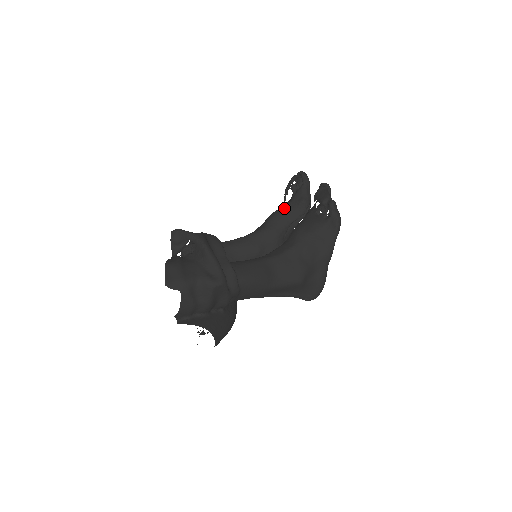
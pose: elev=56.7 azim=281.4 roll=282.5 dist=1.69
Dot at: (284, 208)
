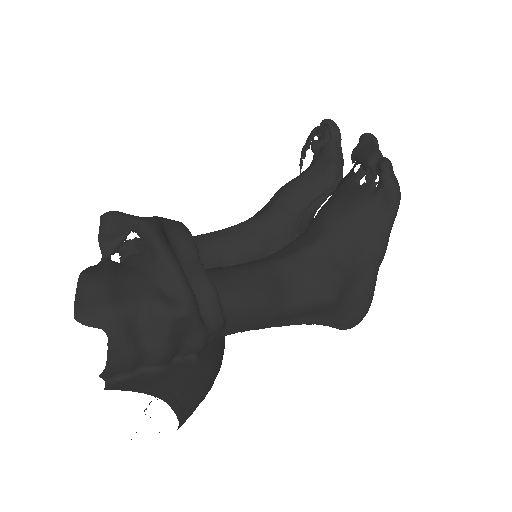
Dot at: (301, 178)
